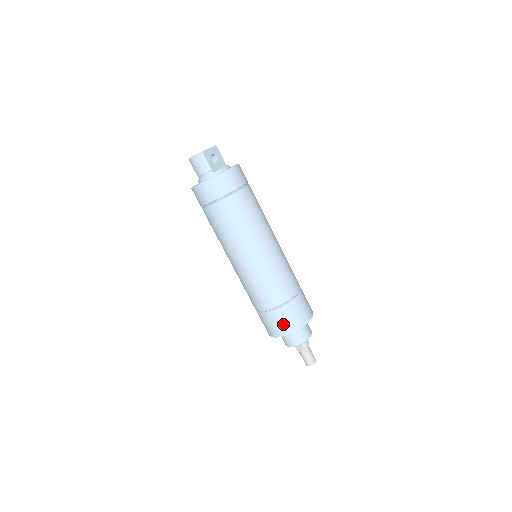
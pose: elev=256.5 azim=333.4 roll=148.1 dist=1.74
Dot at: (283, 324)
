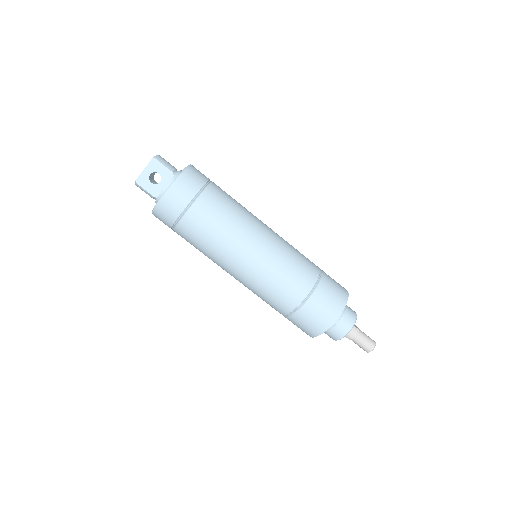
Dot at: (301, 329)
